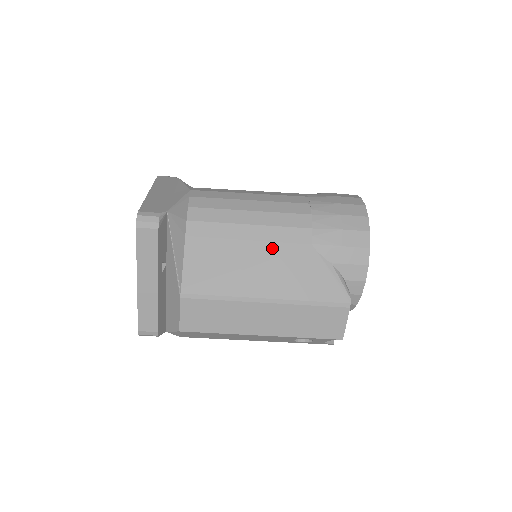
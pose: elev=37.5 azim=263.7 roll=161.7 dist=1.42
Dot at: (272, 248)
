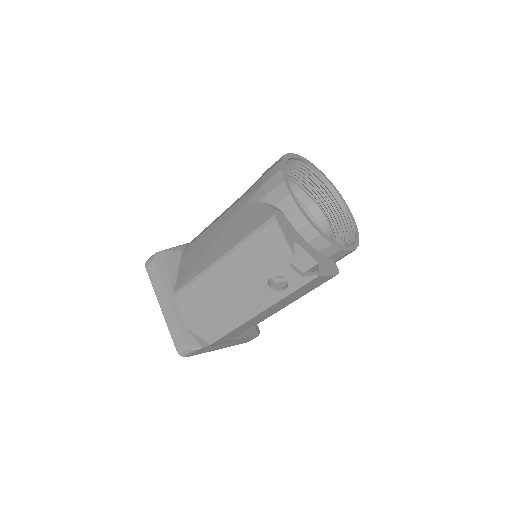
Dot at: (223, 226)
